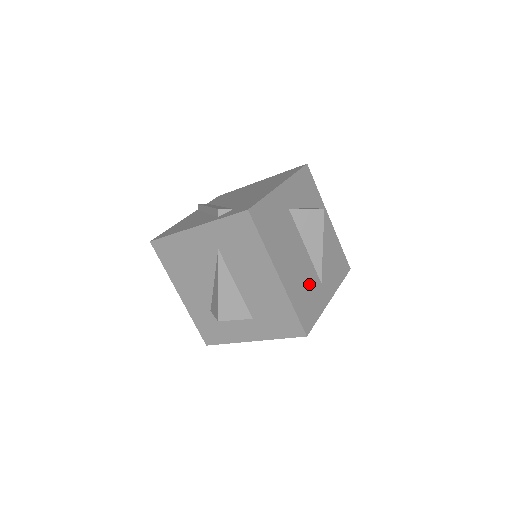
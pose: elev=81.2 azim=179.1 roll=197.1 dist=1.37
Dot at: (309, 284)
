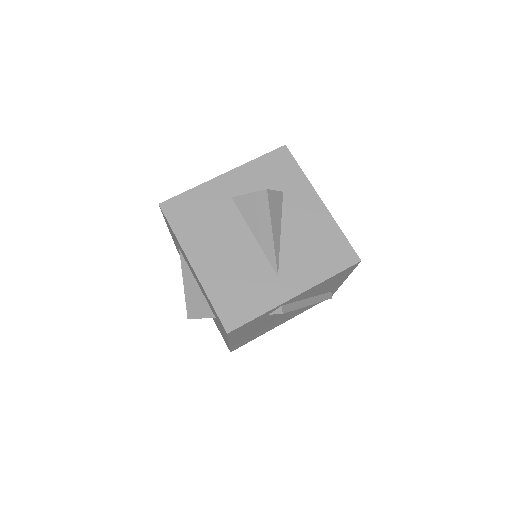
Dot at: (250, 276)
